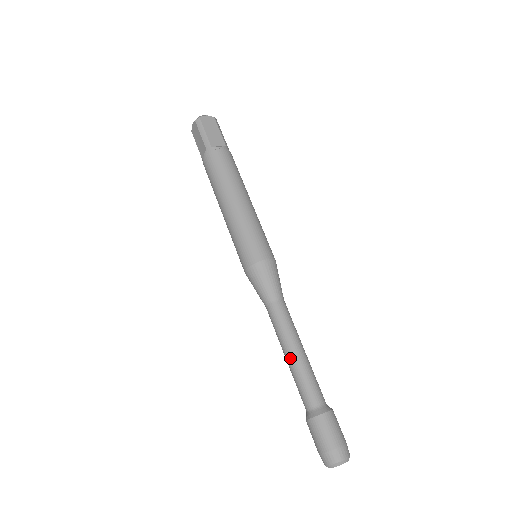
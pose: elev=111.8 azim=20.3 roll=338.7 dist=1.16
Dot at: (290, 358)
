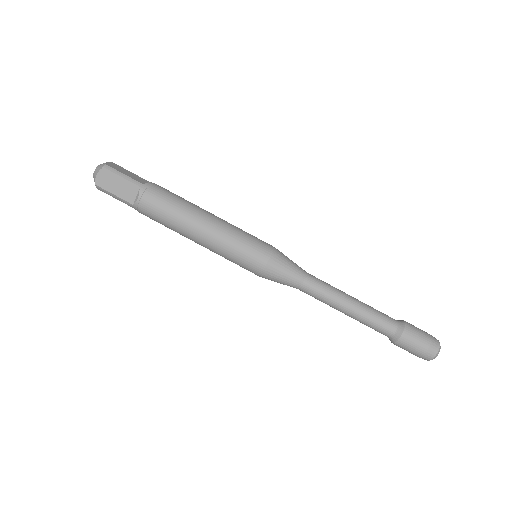
Dot at: (353, 306)
